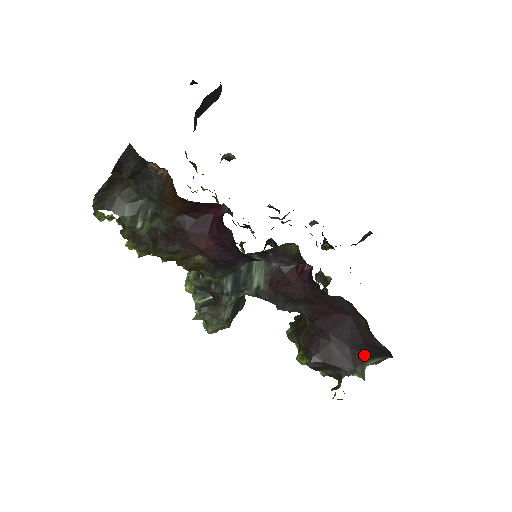
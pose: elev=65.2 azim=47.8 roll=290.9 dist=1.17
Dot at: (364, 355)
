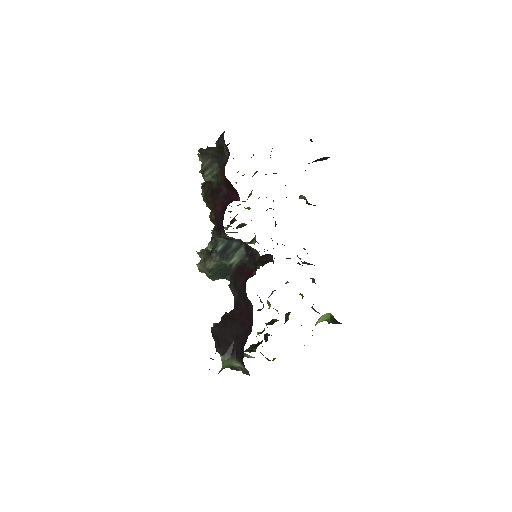
Dot at: (236, 353)
